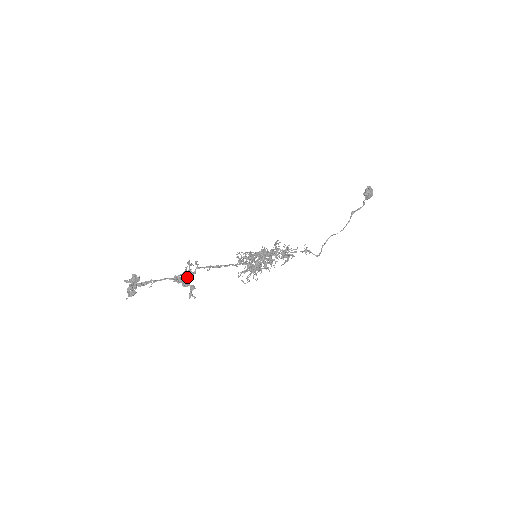
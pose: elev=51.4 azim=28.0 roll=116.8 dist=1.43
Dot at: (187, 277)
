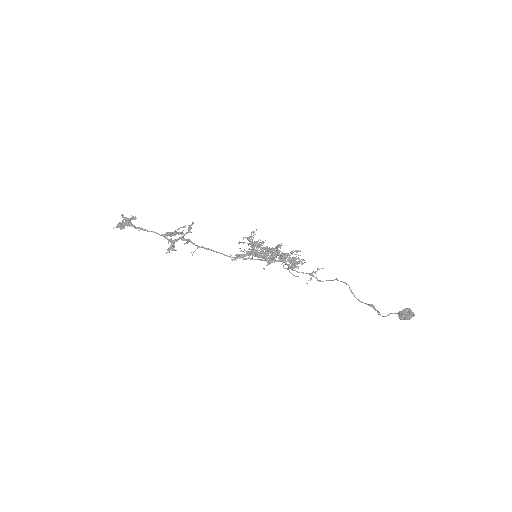
Dot at: (172, 244)
